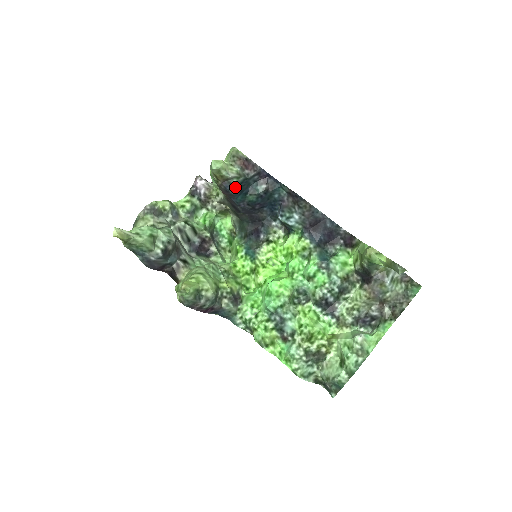
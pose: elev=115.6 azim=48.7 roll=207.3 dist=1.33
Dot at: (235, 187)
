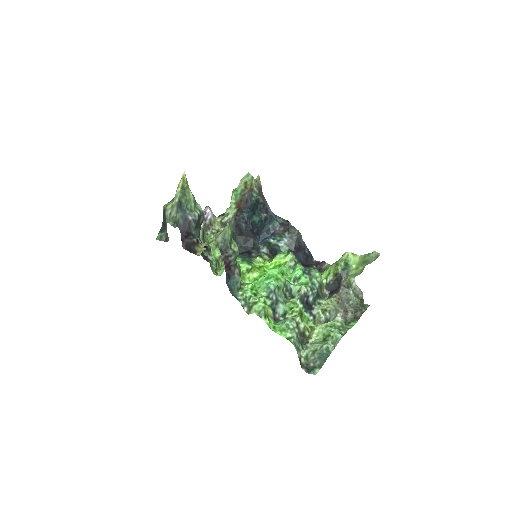
Dot at: (253, 200)
